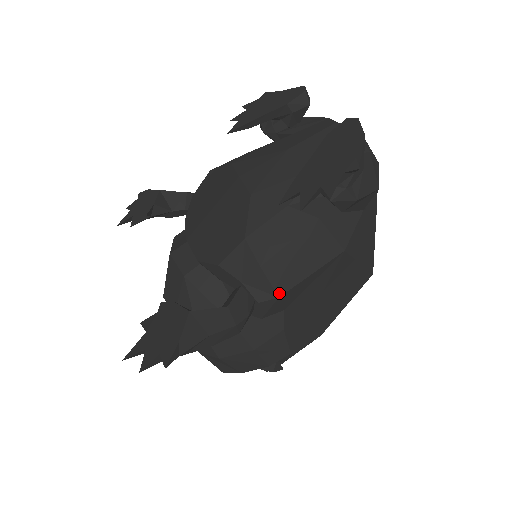
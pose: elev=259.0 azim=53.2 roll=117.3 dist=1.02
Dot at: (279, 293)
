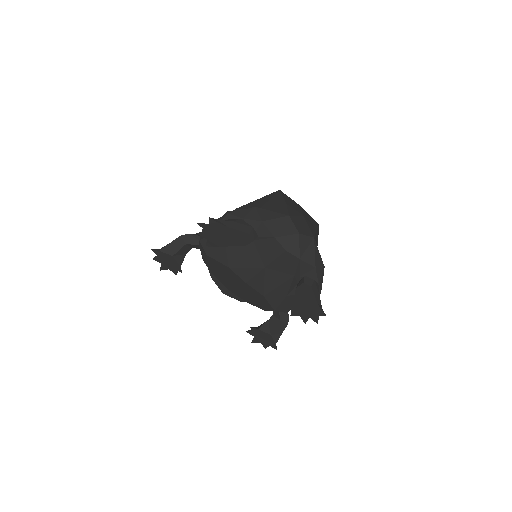
Dot at: occluded
